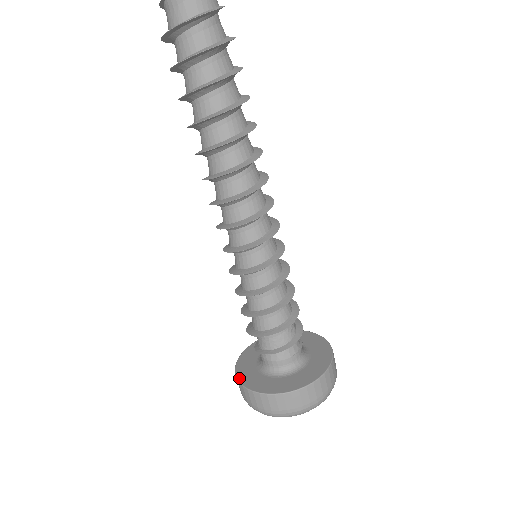
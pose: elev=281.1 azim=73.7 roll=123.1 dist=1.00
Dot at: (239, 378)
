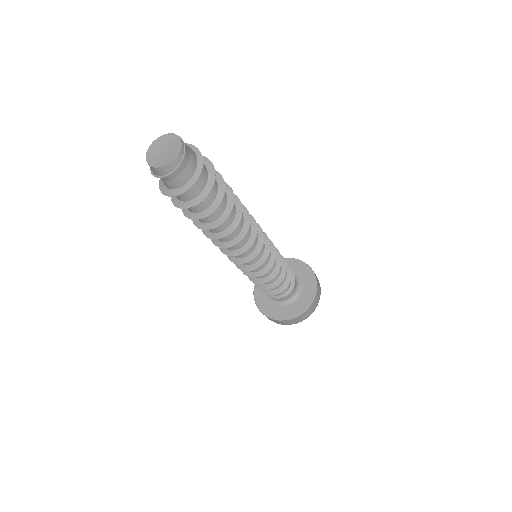
Dot at: (279, 319)
